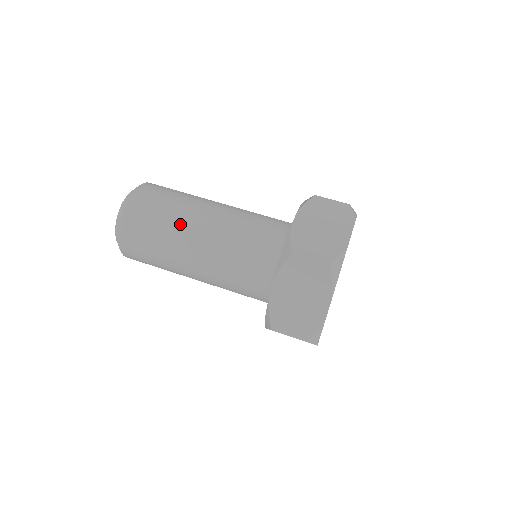
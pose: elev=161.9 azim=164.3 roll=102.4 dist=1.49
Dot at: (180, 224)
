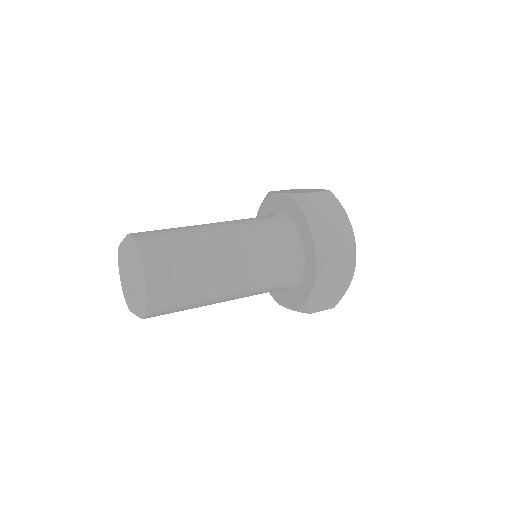
Dot at: (209, 272)
